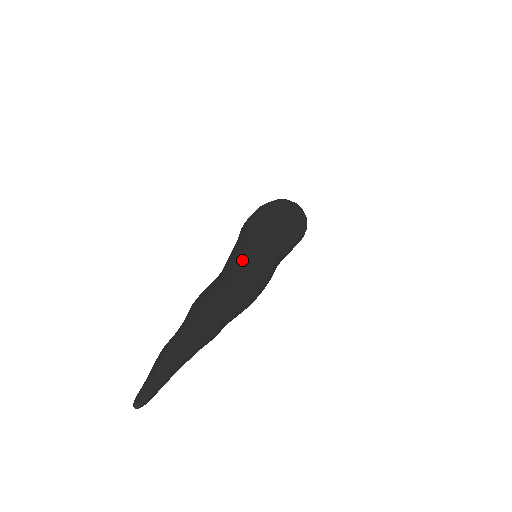
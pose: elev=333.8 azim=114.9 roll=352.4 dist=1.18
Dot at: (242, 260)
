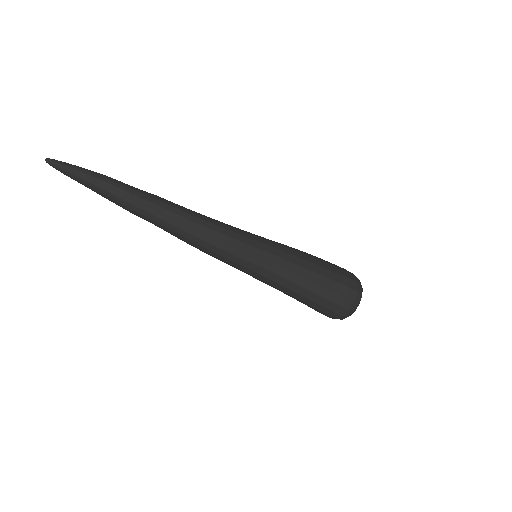
Dot at: occluded
